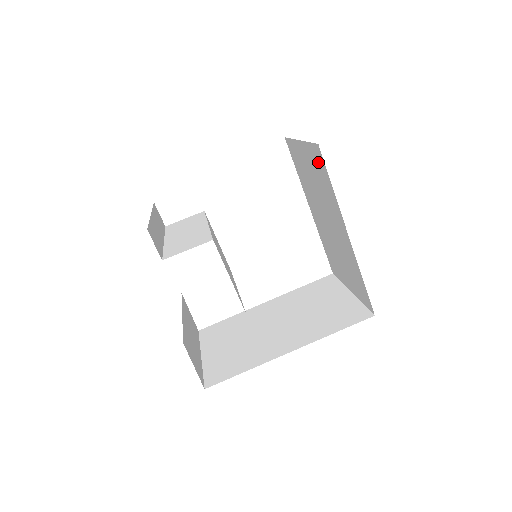
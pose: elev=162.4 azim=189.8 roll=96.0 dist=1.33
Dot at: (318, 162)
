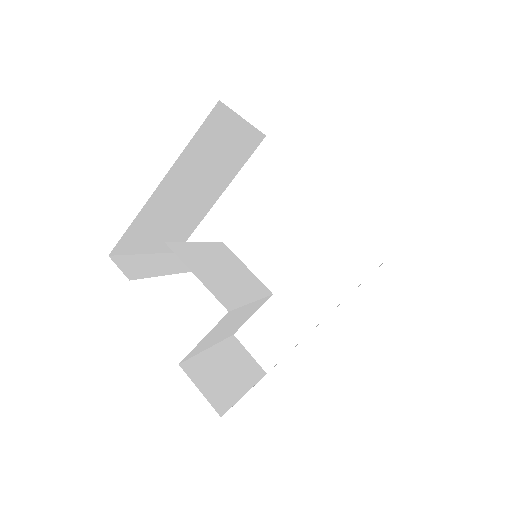
Dot at: occluded
